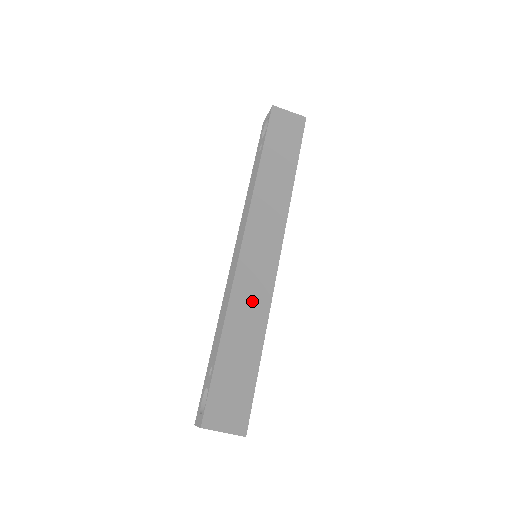
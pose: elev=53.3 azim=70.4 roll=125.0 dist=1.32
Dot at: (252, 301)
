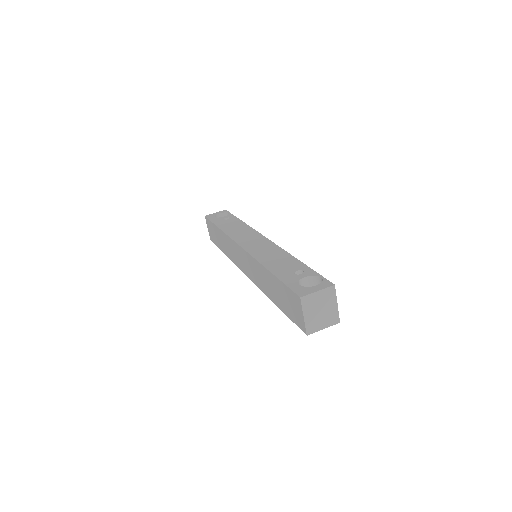
Dot at: occluded
